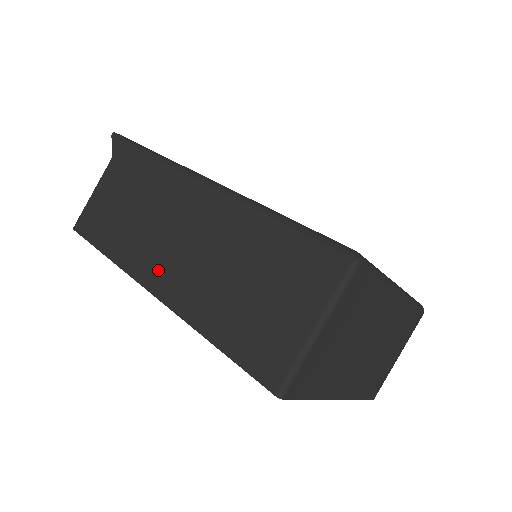
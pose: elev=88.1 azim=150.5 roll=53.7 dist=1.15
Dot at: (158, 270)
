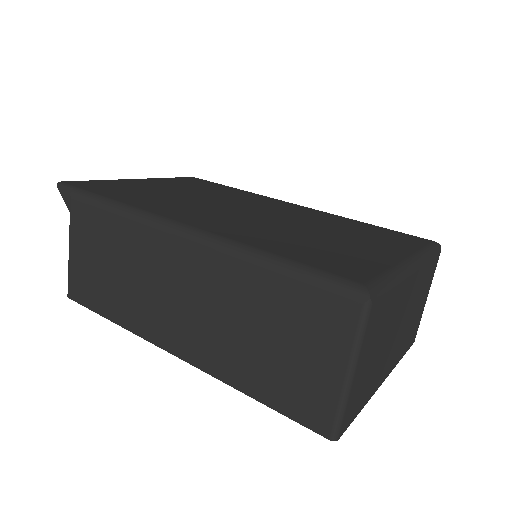
Dot at: (170, 331)
